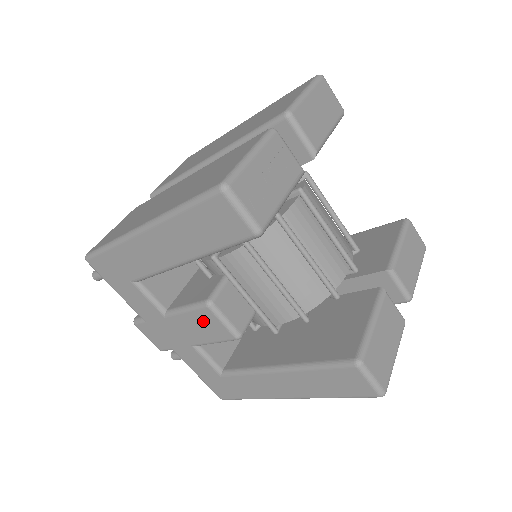
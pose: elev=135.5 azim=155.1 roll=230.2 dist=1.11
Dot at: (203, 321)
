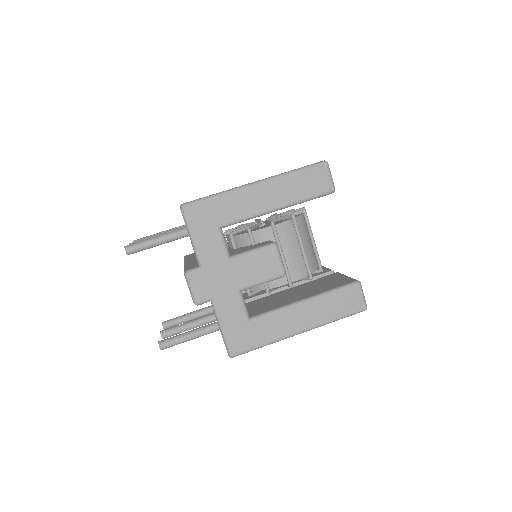
Dot at: (264, 260)
